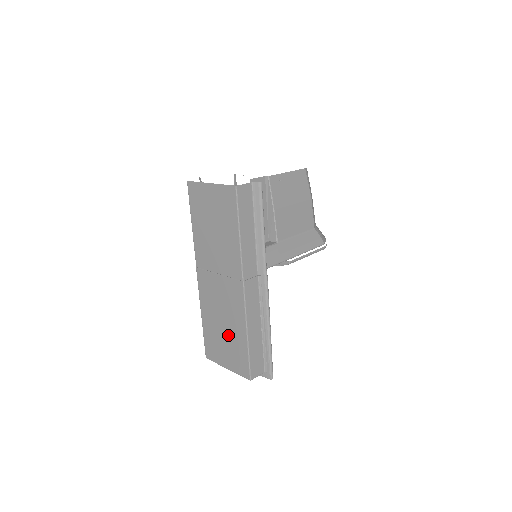
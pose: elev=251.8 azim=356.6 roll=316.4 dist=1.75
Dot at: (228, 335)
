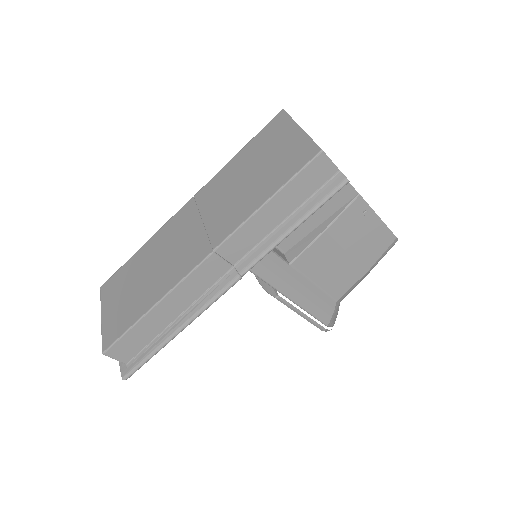
Dot at: (140, 288)
